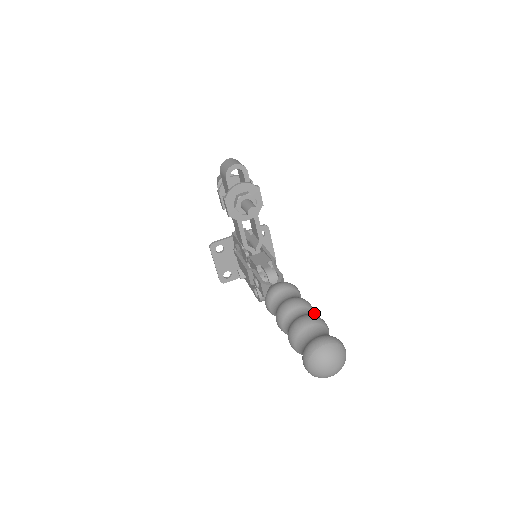
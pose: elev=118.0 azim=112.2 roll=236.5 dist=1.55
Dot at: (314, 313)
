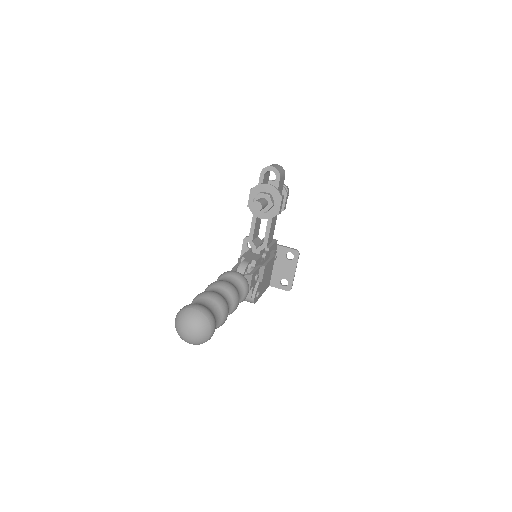
Dot at: (234, 305)
